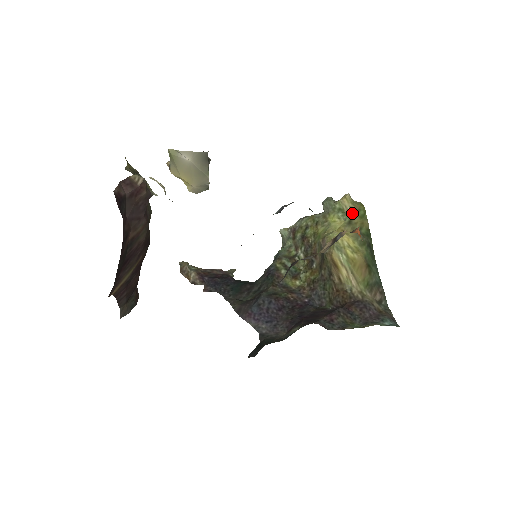
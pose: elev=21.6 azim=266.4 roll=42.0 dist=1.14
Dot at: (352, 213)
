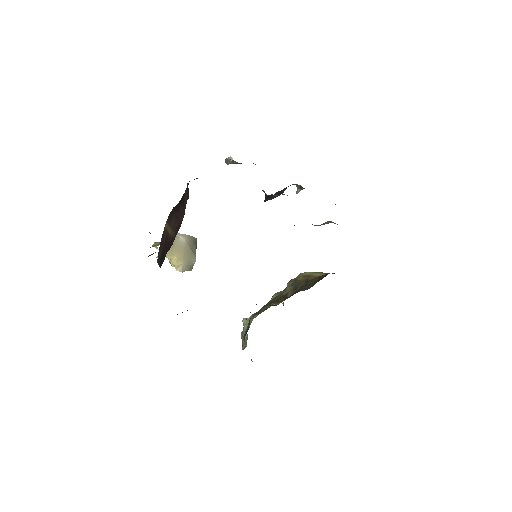
Dot at: occluded
